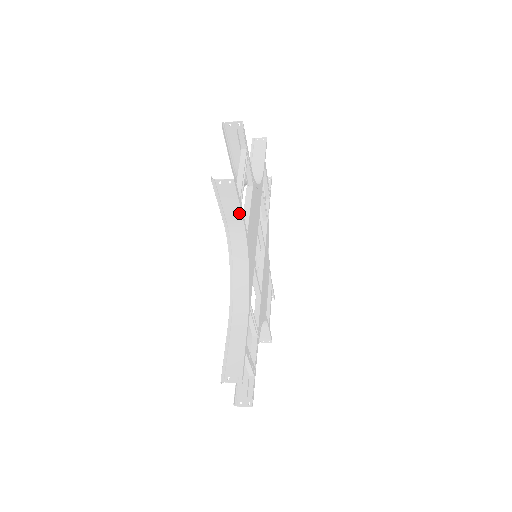
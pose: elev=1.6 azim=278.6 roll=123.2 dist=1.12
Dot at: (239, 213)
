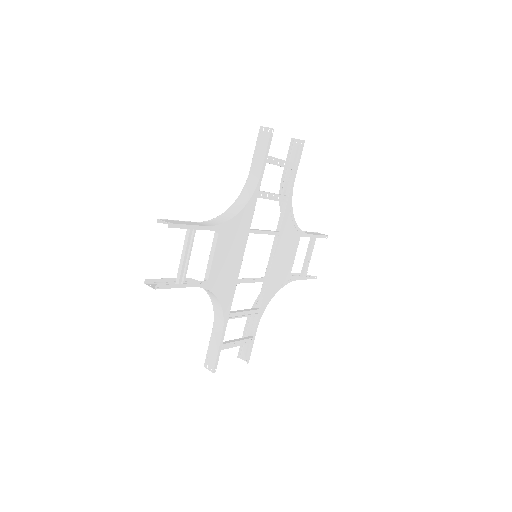
Dot at: (184, 287)
